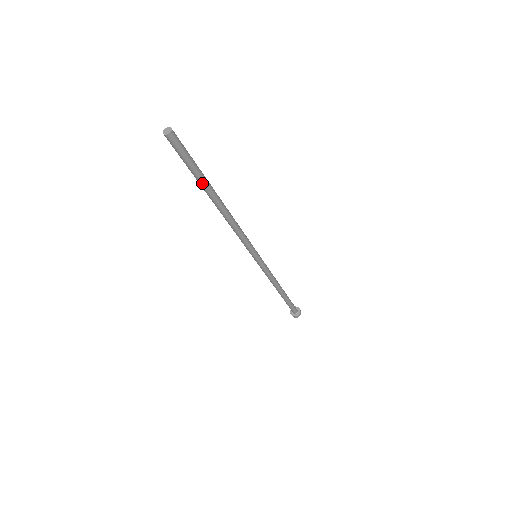
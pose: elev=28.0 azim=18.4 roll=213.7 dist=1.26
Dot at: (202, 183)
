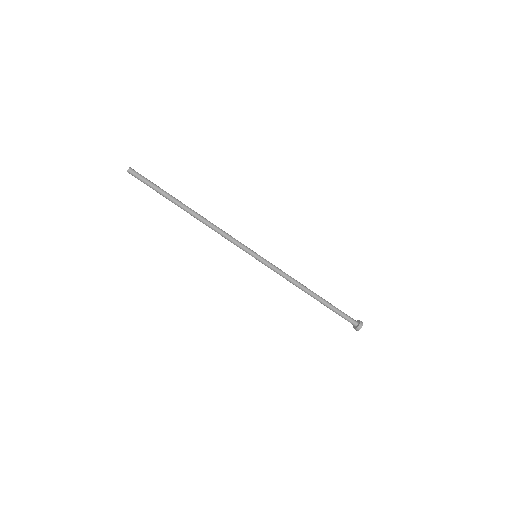
Dot at: (168, 196)
